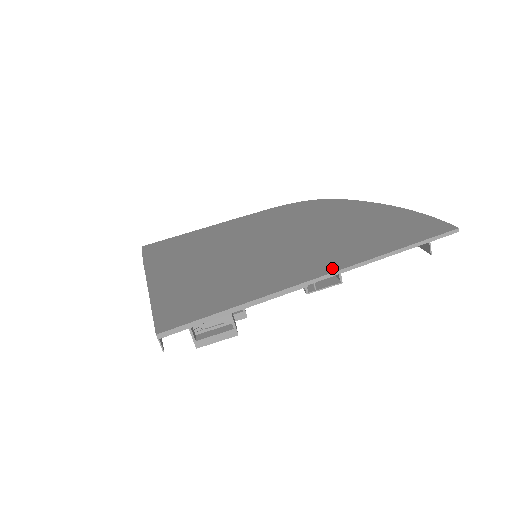
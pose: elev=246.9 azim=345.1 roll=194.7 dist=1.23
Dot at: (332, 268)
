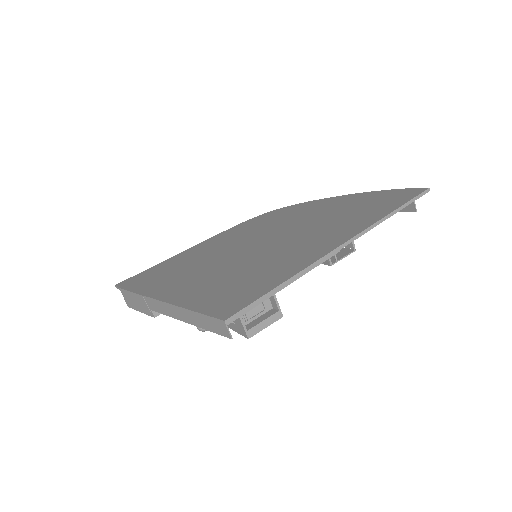
Dot at: (351, 234)
